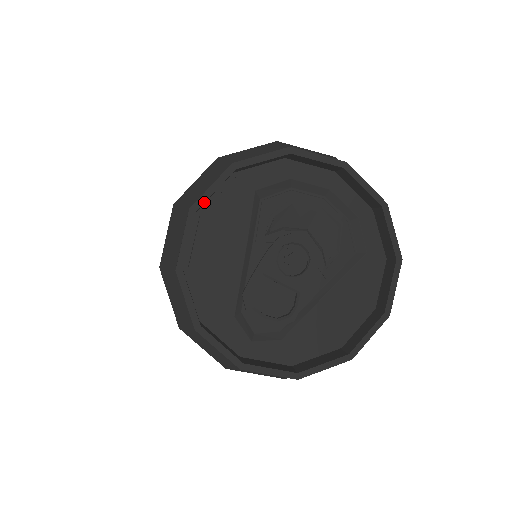
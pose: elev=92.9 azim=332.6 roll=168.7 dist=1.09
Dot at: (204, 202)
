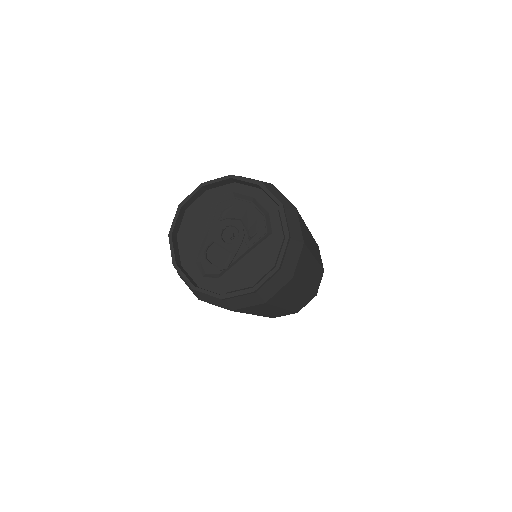
Dot at: (186, 202)
